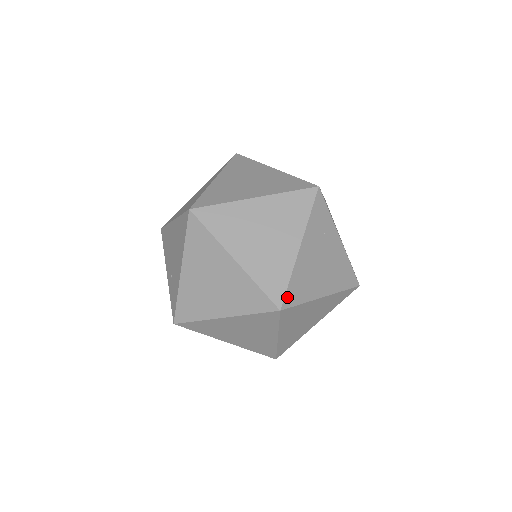
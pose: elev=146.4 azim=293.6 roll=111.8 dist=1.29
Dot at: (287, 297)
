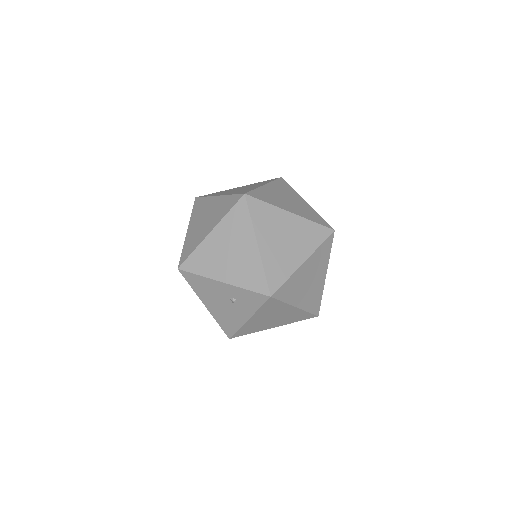
Dot at: (252, 193)
